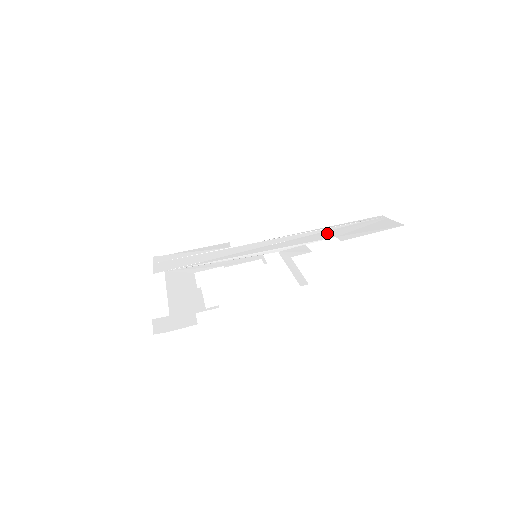
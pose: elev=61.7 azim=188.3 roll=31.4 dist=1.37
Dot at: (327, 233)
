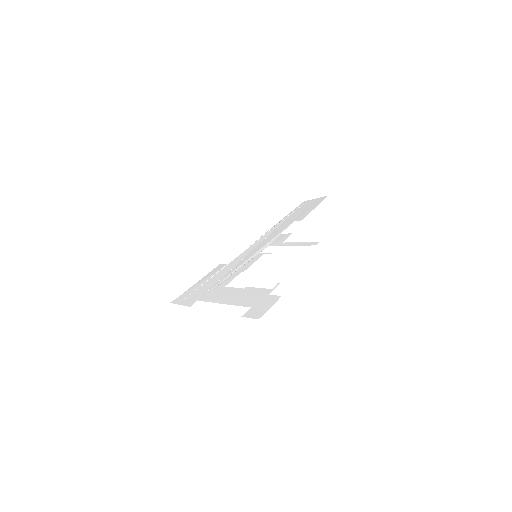
Dot at: (285, 223)
